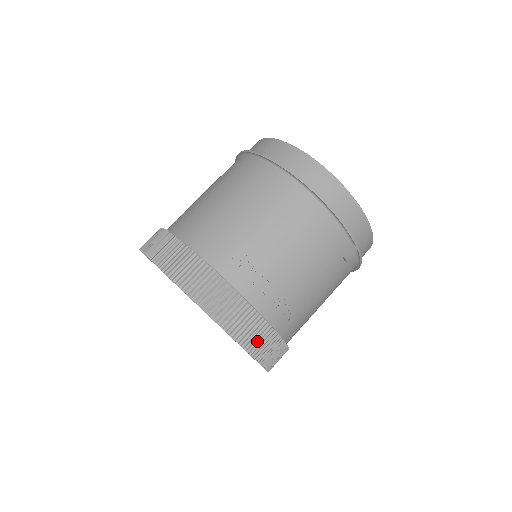
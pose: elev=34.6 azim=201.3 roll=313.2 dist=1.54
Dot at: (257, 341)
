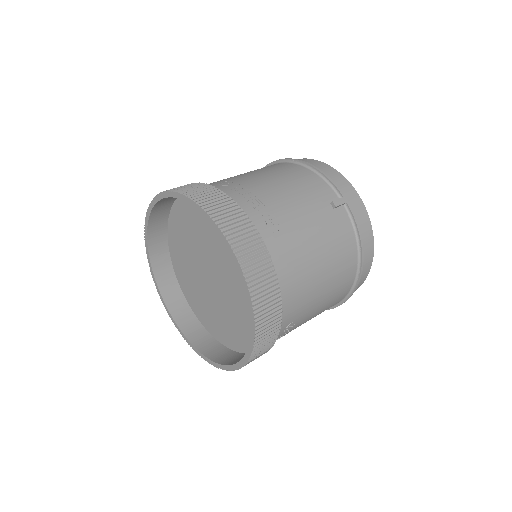
Dot at: (232, 224)
